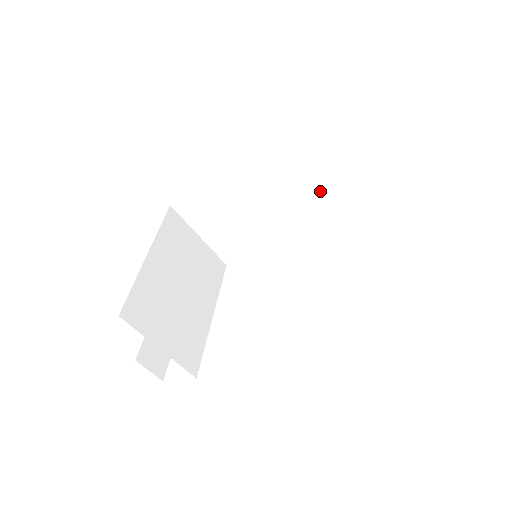
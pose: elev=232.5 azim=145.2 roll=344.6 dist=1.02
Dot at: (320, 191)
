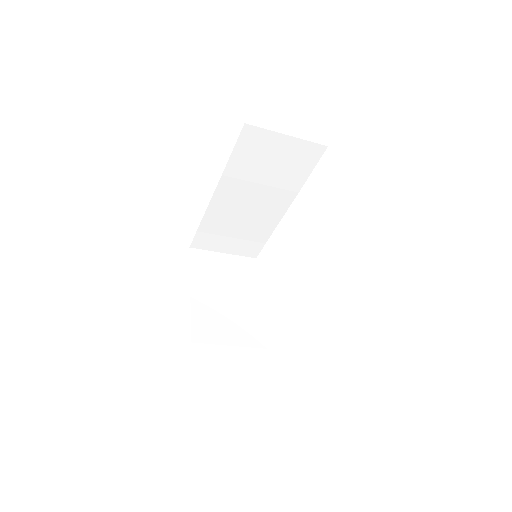
Dot at: (273, 181)
